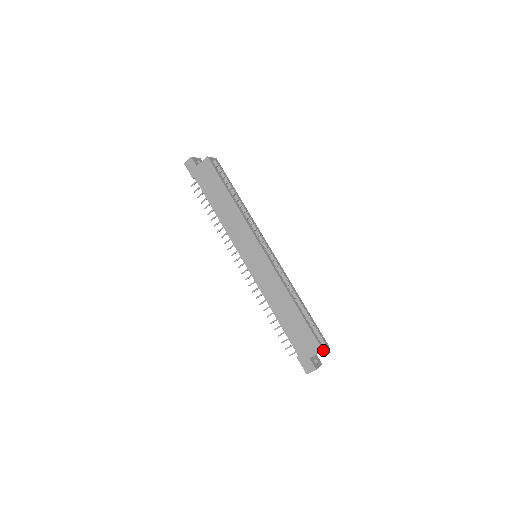
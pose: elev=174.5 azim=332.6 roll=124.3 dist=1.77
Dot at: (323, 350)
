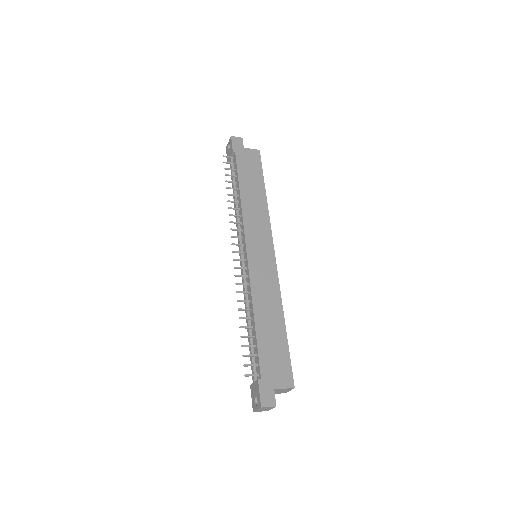
Dot at: (294, 387)
